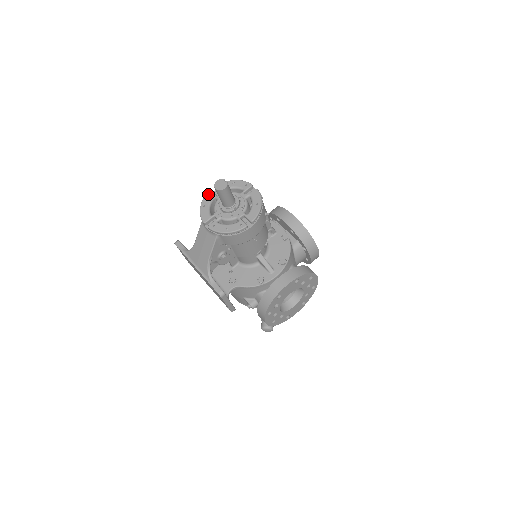
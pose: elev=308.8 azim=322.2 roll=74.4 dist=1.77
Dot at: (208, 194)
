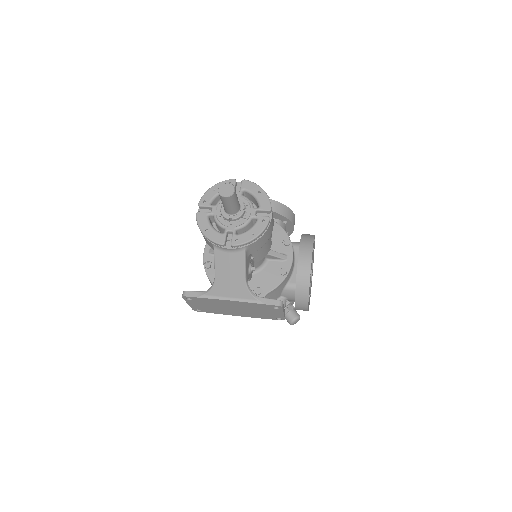
Dot at: (198, 217)
